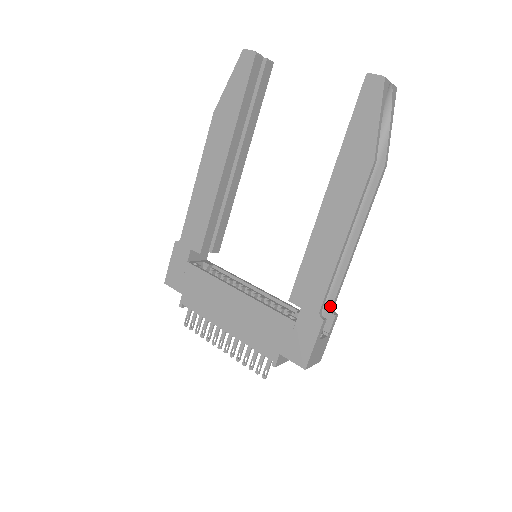
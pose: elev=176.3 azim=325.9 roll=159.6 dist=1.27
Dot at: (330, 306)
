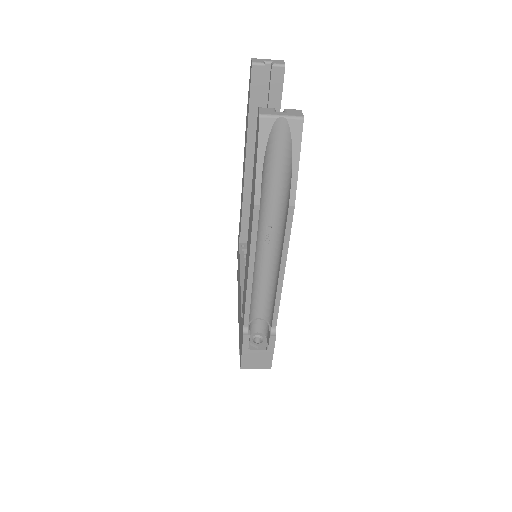
Dot at: (271, 325)
